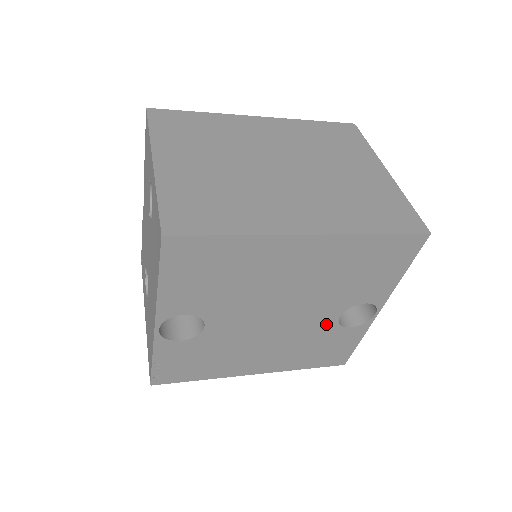
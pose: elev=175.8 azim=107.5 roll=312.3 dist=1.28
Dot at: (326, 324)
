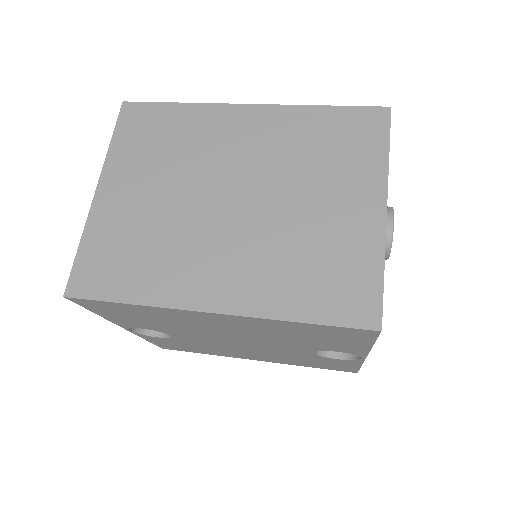
Dot at: (303, 353)
